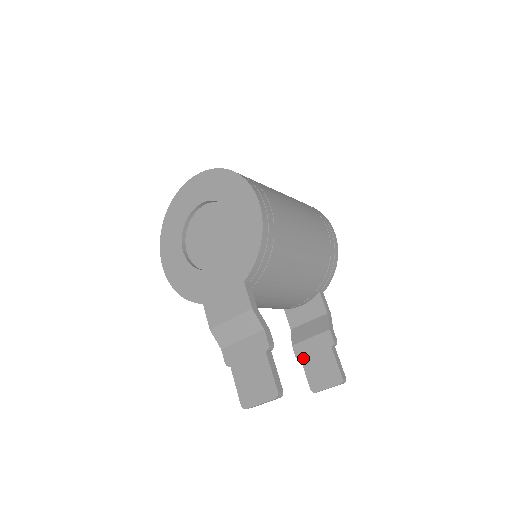
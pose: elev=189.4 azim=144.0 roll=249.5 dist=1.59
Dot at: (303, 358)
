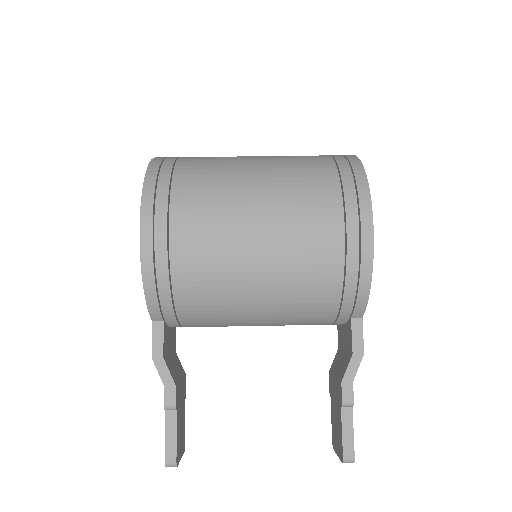
Dot at: (331, 397)
